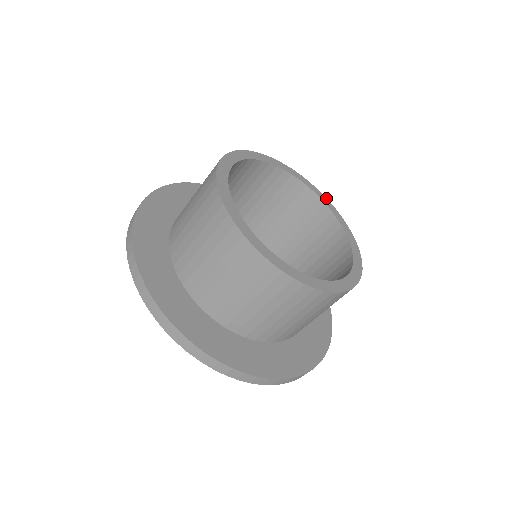
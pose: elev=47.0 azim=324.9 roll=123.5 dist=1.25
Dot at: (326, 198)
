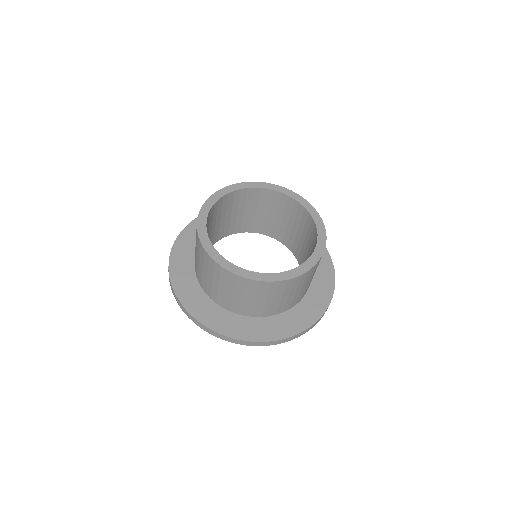
Dot at: (280, 186)
